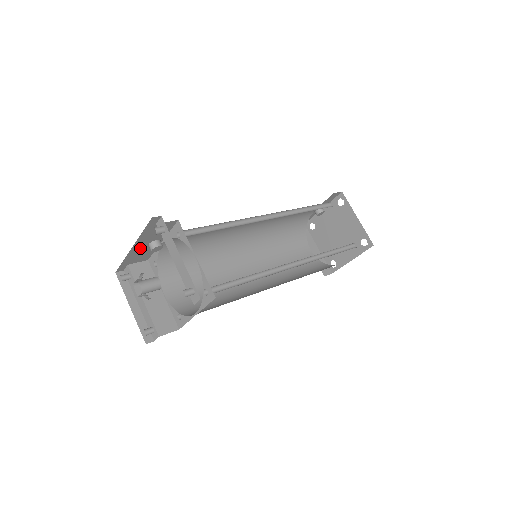
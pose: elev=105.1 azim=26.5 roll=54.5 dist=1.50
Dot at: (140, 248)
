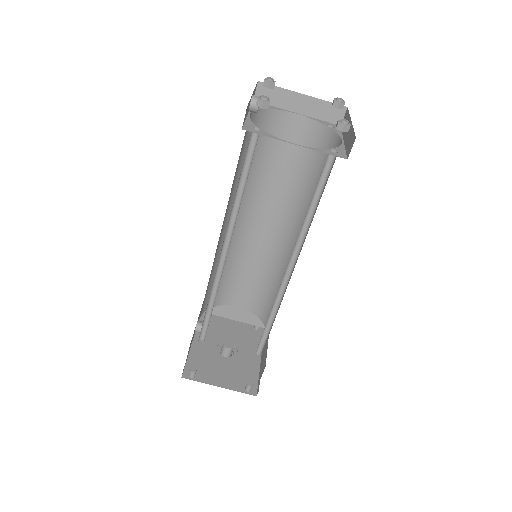
Dot at: occluded
